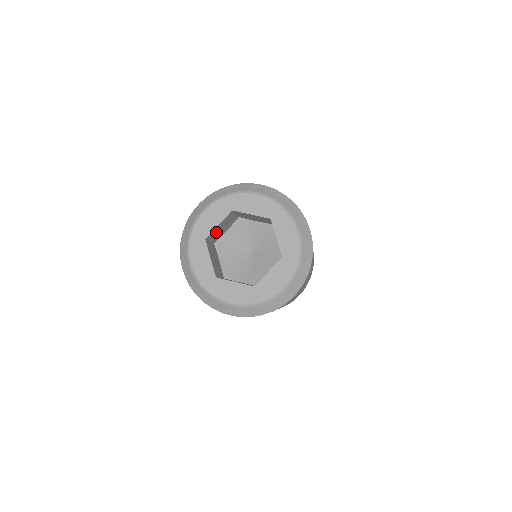
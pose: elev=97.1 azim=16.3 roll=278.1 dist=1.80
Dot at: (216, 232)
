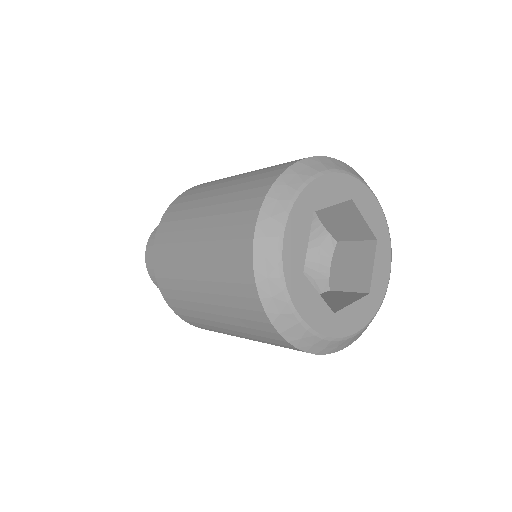
Dot at: occluded
